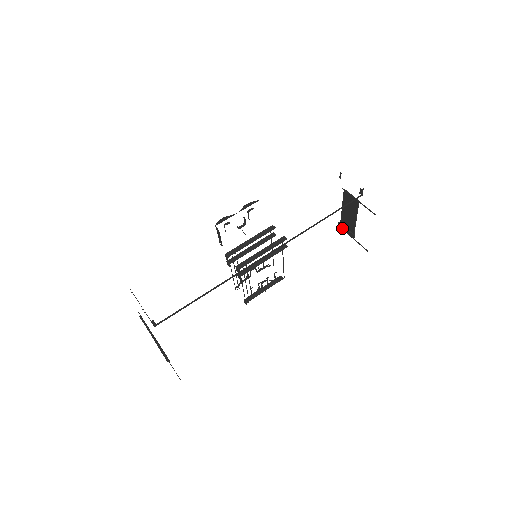
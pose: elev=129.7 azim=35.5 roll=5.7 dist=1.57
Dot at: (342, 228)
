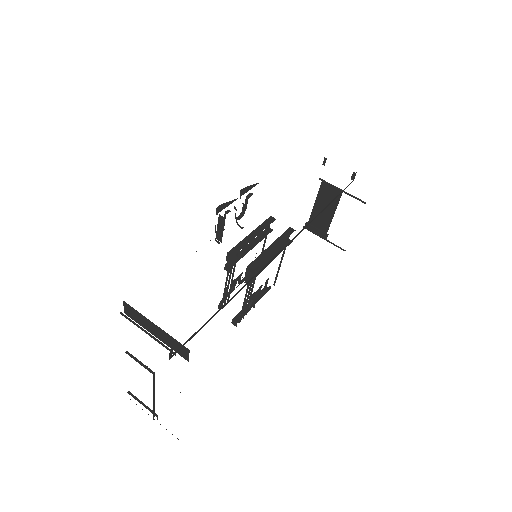
Dot at: (310, 229)
